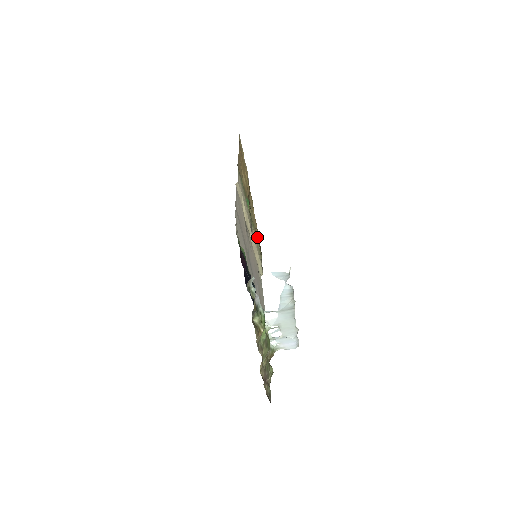
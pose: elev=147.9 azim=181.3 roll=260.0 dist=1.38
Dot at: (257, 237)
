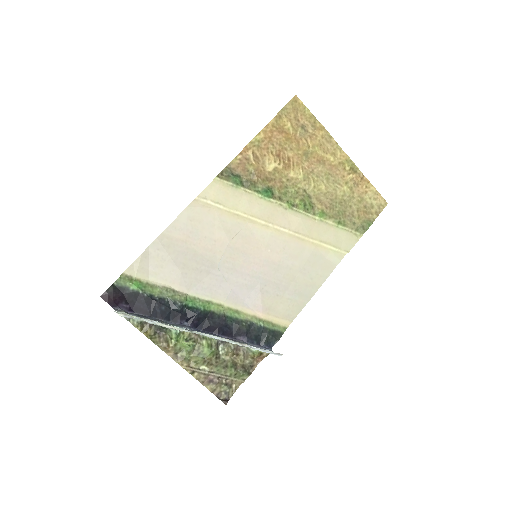
Dot at: (350, 207)
